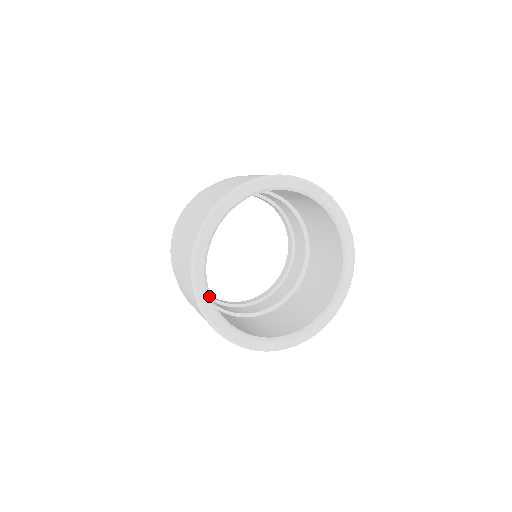
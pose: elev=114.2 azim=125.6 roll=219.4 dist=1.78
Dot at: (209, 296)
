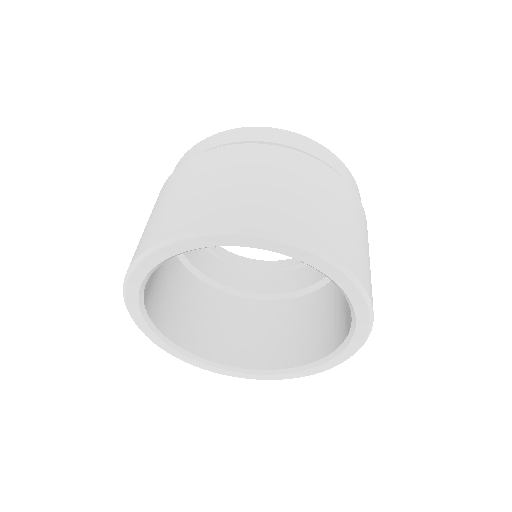
Dot at: (144, 282)
